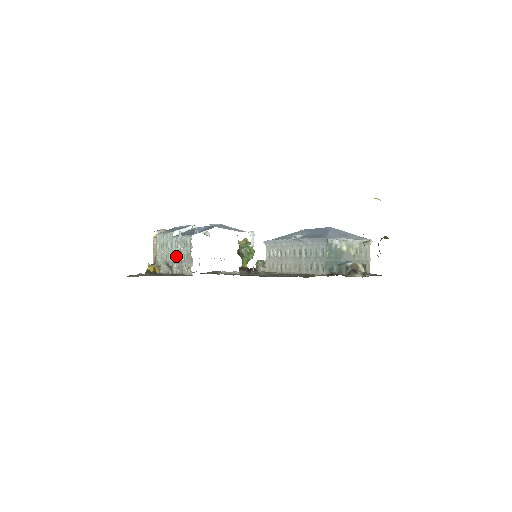
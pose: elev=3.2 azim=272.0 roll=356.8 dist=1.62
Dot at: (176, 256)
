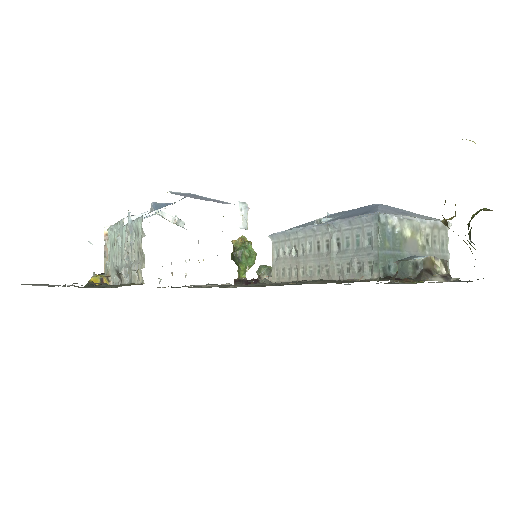
Dot at: (125, 255)
